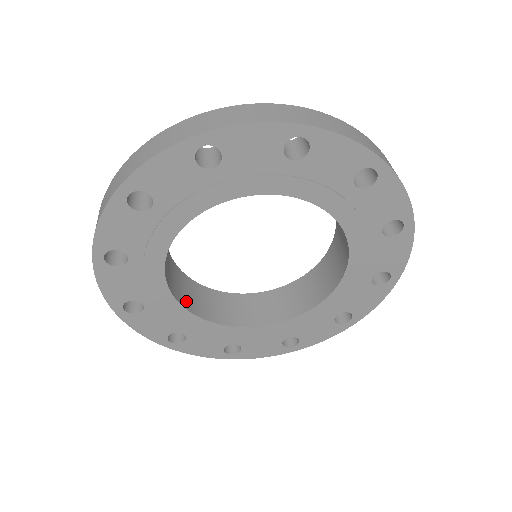
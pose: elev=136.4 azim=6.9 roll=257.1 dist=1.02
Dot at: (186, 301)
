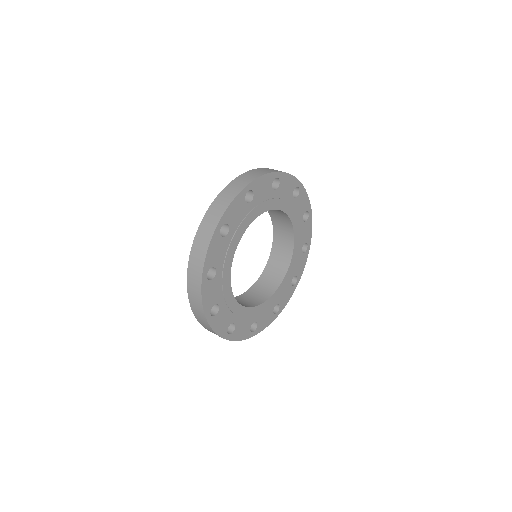
Dot at: occluded
